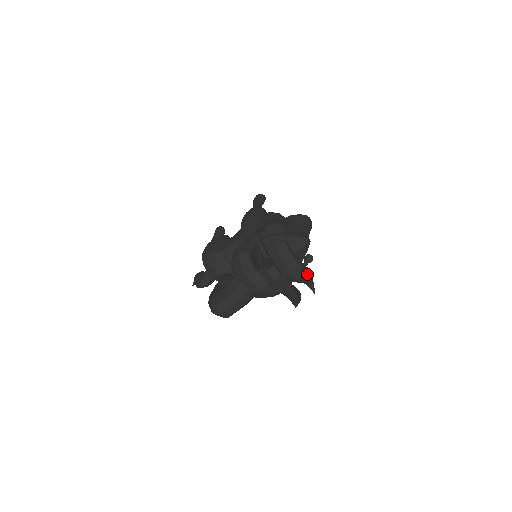
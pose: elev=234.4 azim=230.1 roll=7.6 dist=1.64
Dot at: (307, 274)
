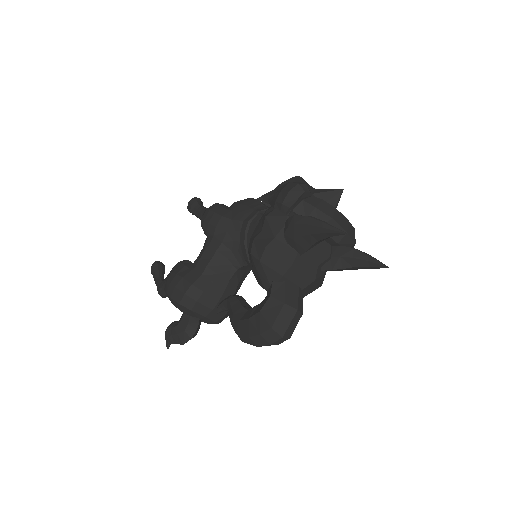
Dot at: occluded
